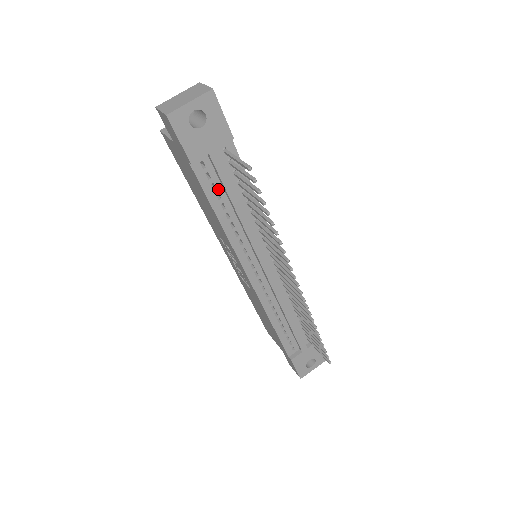
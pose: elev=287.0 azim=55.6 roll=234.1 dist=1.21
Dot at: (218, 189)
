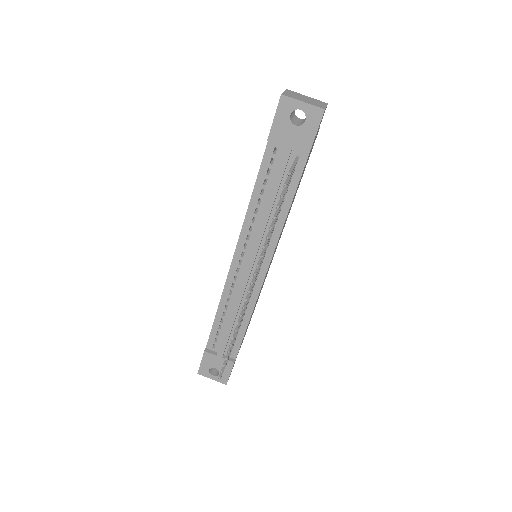
Dot at: (270, 177)
